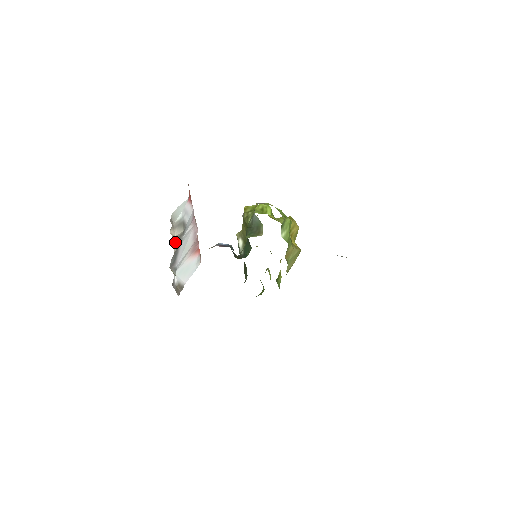
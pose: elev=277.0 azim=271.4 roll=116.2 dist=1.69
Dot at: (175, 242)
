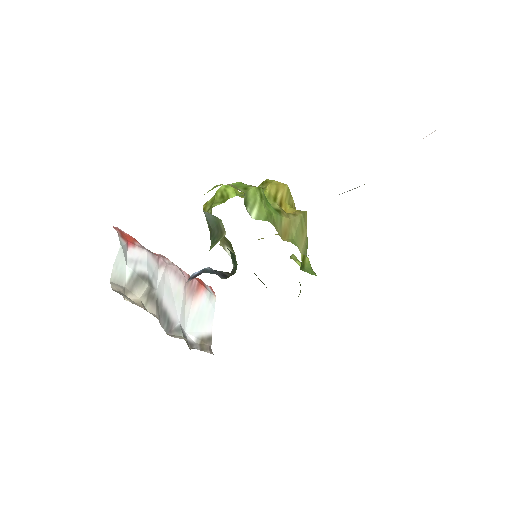
Dot at: (147, 304)
